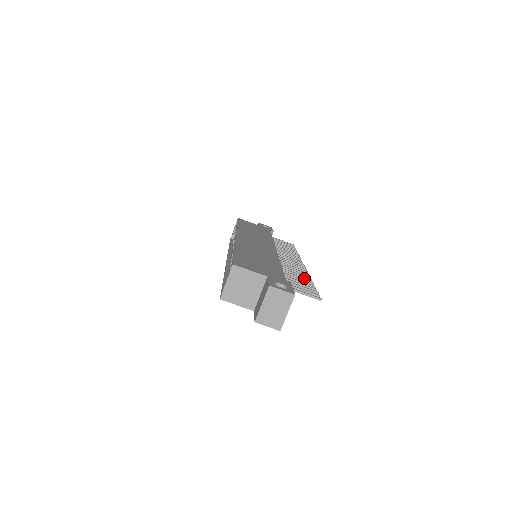
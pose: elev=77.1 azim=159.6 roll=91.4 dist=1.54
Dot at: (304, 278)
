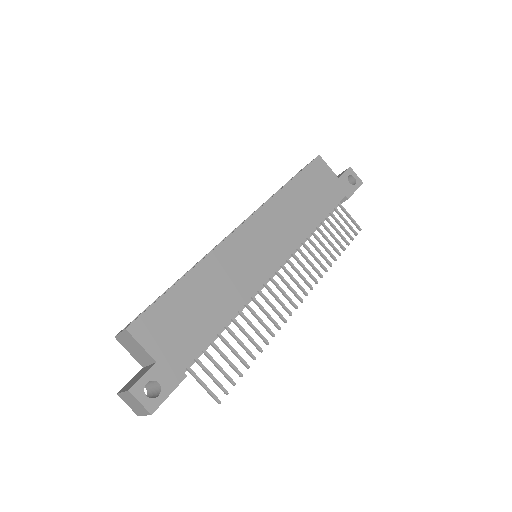
Dot at: (254, 343)
